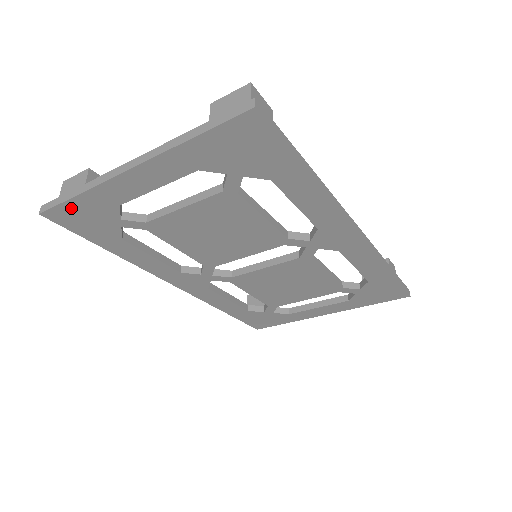
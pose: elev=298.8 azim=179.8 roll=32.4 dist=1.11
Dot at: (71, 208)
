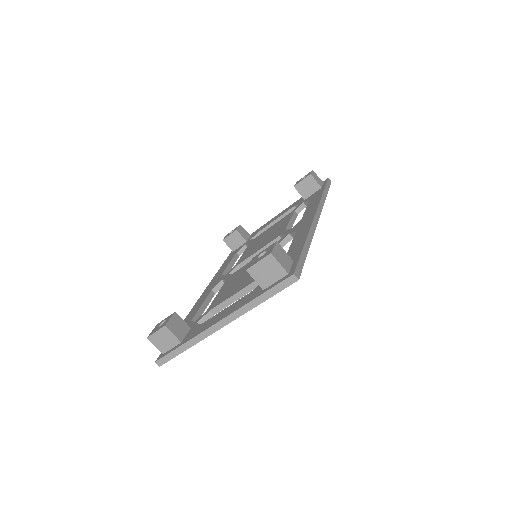
Dot at: occluded
